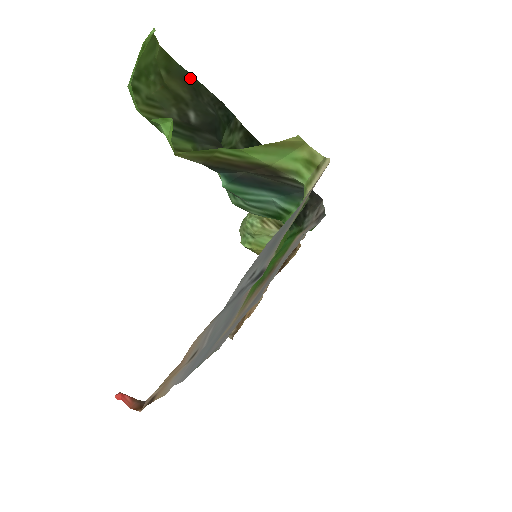
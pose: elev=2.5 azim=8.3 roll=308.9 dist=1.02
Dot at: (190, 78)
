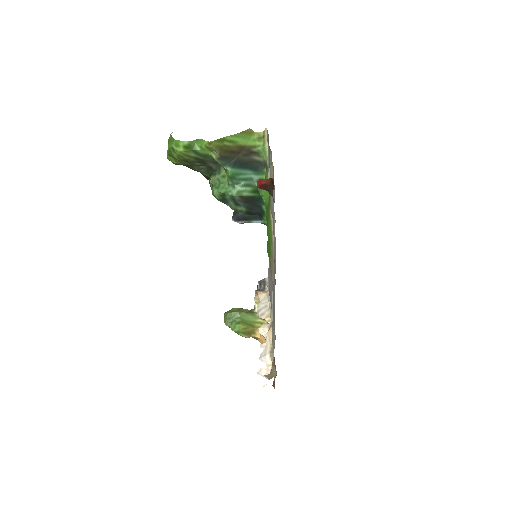
Dot at: occluded
